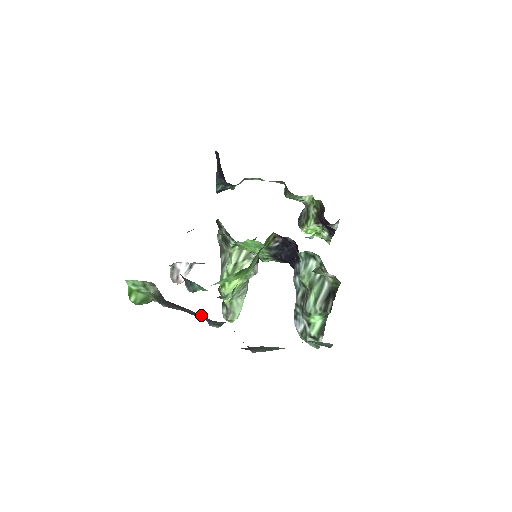
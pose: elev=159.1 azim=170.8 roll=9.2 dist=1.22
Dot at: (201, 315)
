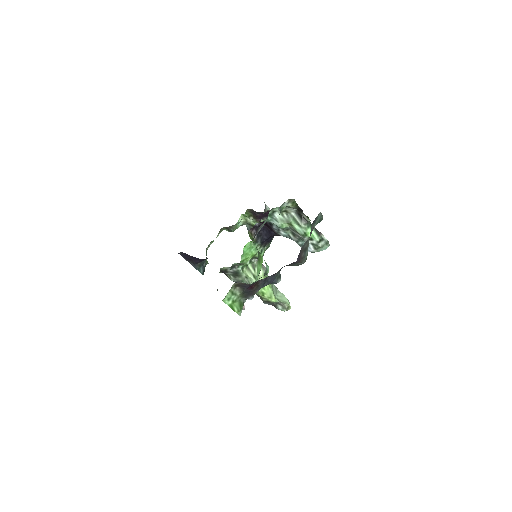
Dot at: (267, 277)
